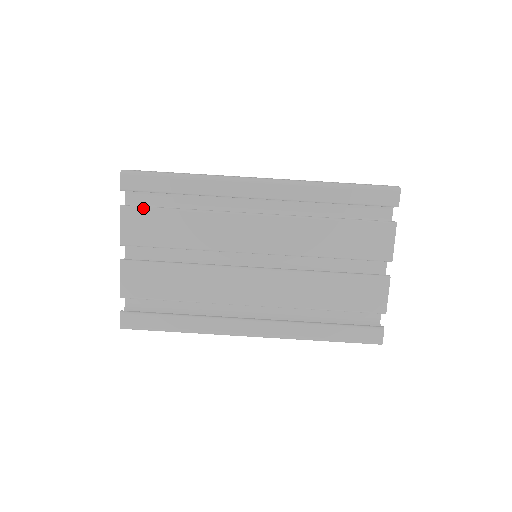
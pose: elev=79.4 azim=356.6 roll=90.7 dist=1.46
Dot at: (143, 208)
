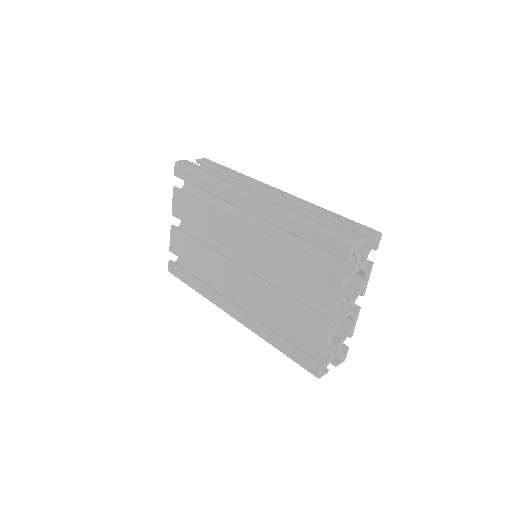
Dot at: (184, 193)
